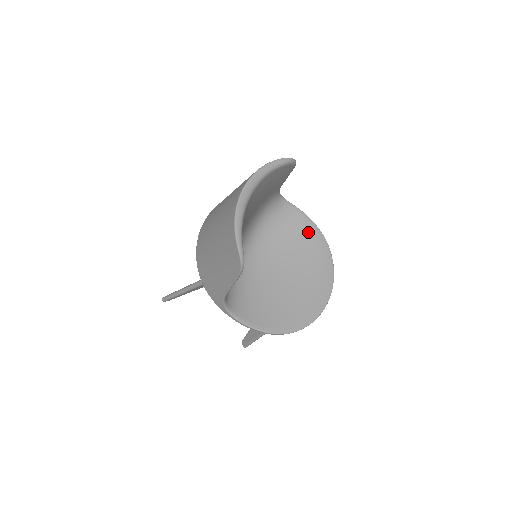
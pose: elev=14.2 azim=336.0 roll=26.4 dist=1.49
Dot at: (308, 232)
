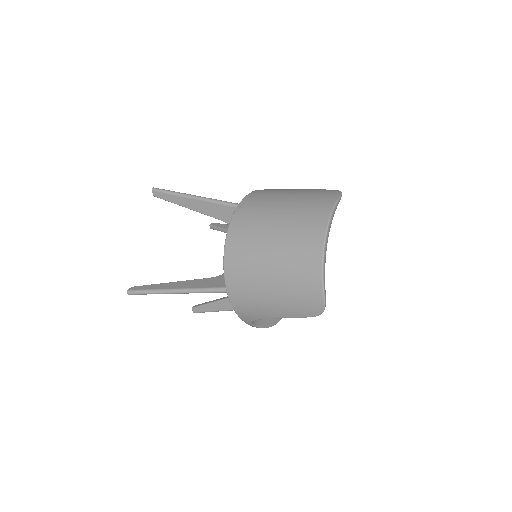
Dot at: occluded
